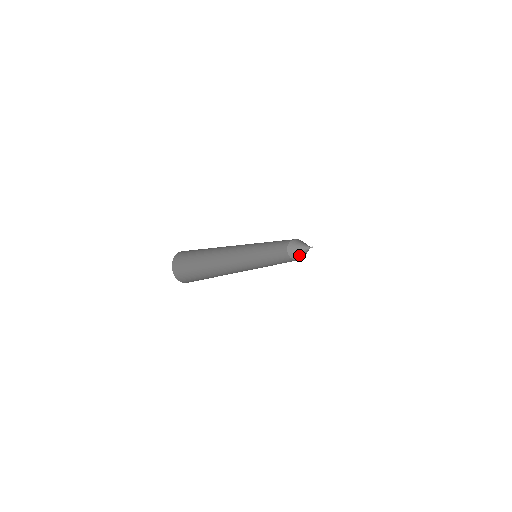
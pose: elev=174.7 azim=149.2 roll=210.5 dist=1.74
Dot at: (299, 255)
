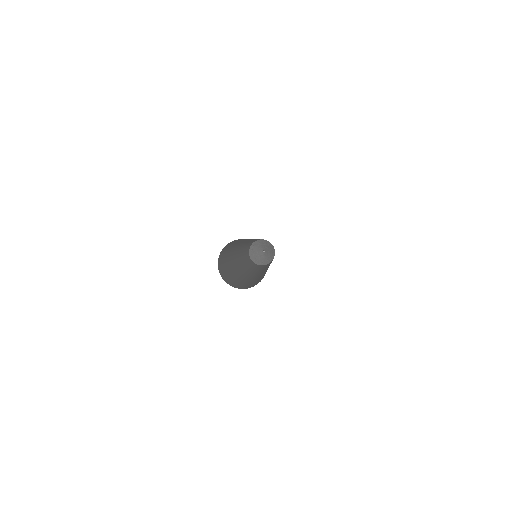
Dot at: (267, 259)
